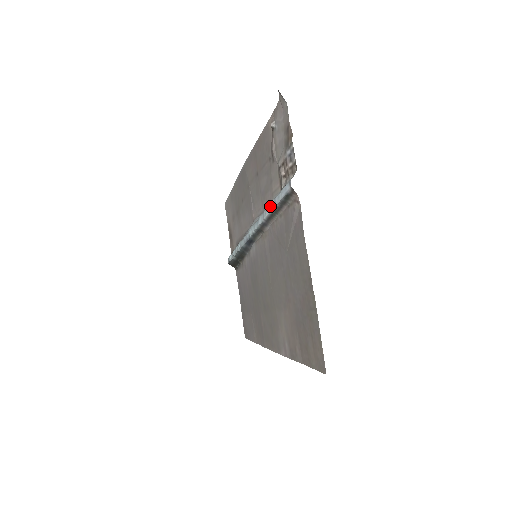
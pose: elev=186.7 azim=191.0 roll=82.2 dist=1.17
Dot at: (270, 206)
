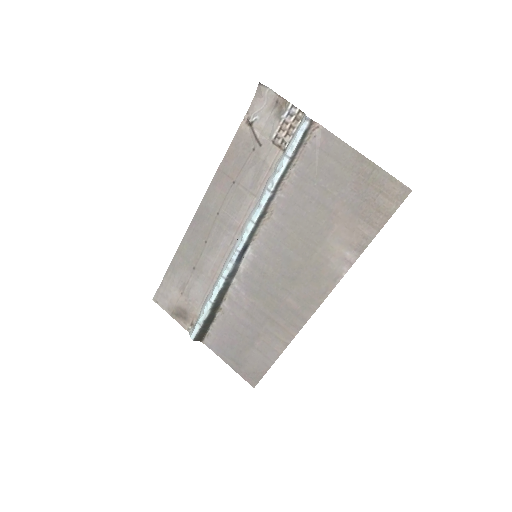
Dot at: (281, 168)
